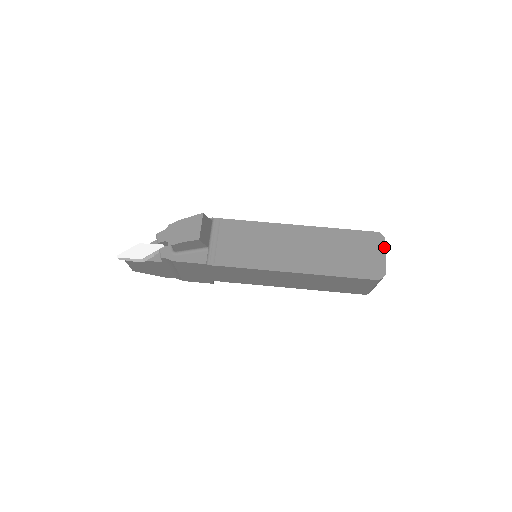
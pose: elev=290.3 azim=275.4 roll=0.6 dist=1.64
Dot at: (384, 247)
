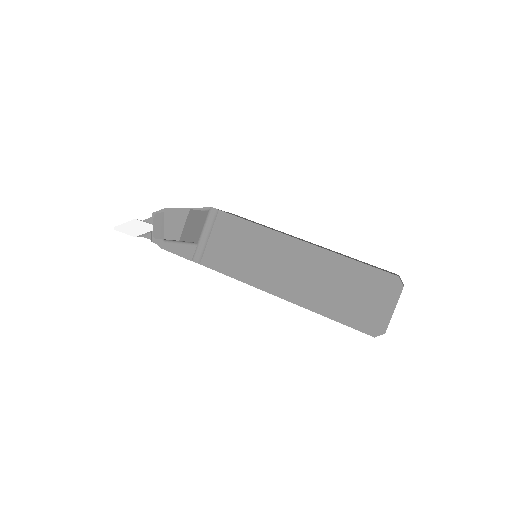
Dot at: (397, 298)
